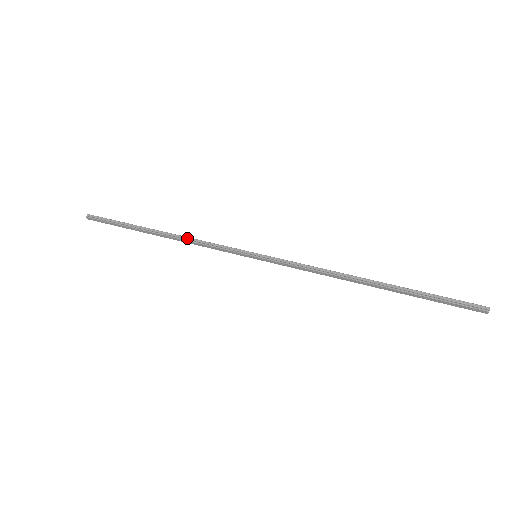
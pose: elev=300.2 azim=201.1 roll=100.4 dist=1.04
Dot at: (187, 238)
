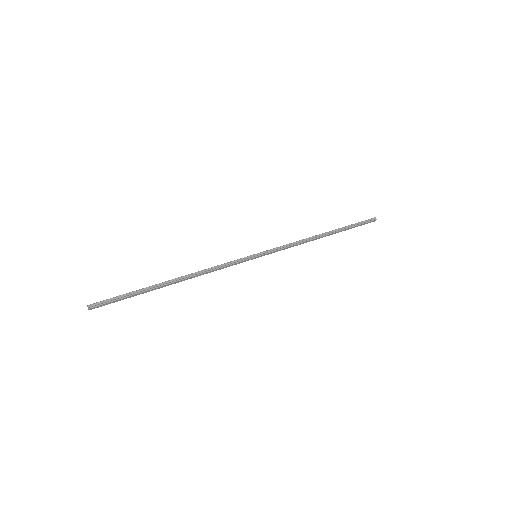
Dot at: (201, 272)
